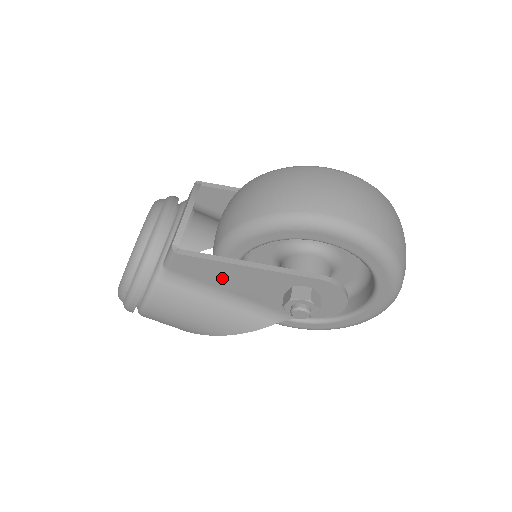
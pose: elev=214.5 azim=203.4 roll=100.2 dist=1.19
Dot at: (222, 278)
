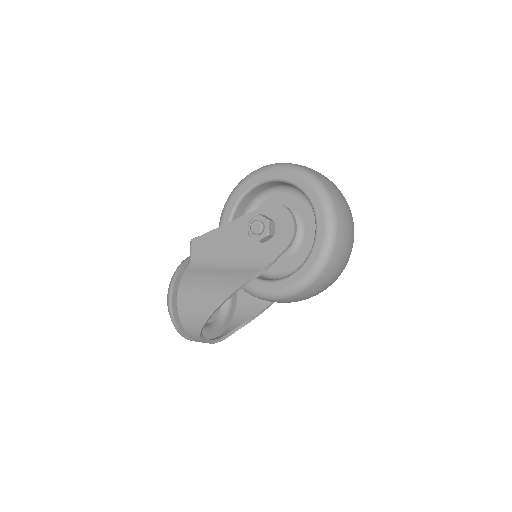
Dot at: (218, 246)
